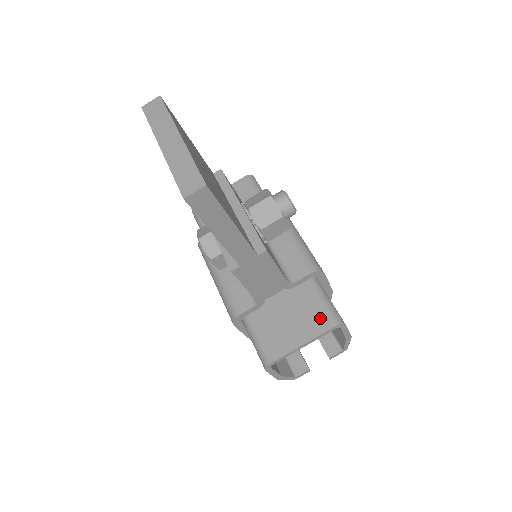
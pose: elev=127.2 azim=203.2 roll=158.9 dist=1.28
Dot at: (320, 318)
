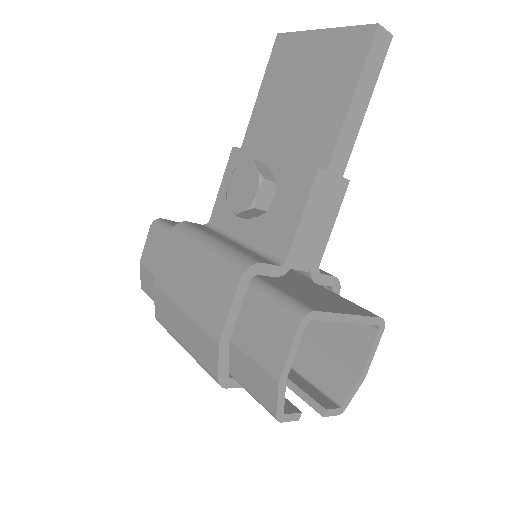
Dot at: (359, 308)
